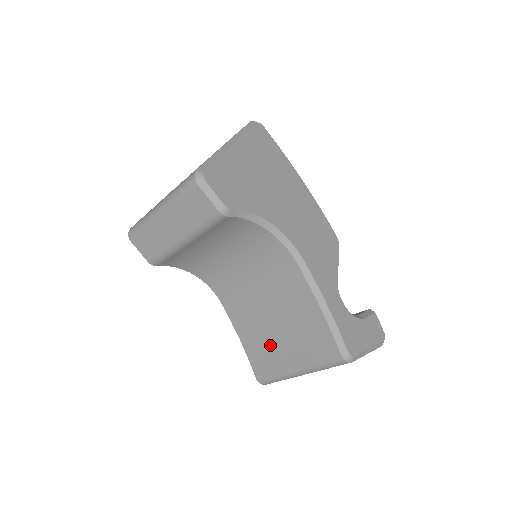
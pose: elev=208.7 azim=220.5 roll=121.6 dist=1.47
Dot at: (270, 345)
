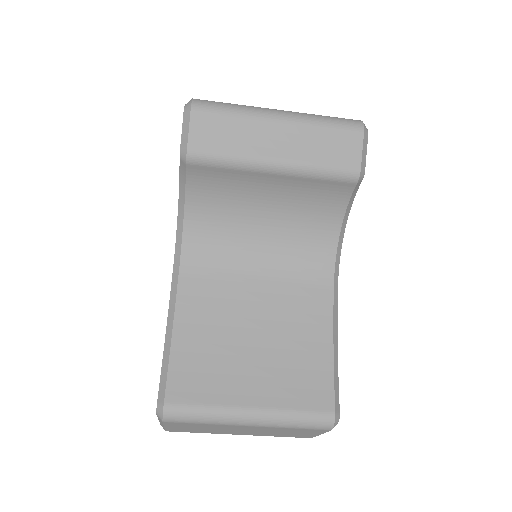
Dot at: (225, 364)
